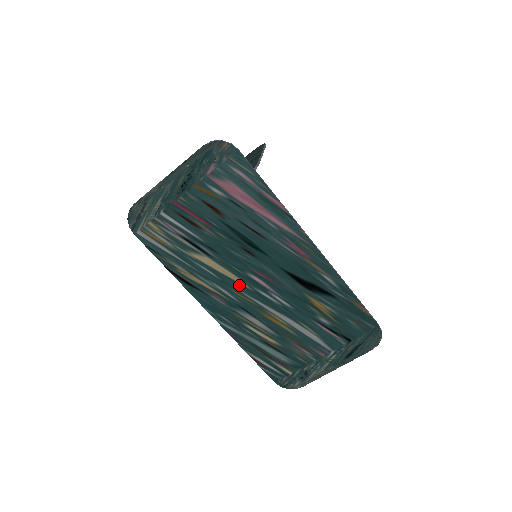
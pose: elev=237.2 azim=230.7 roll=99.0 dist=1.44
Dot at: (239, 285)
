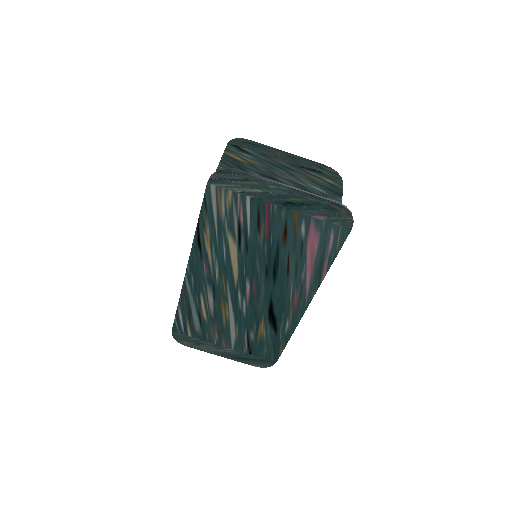
Dot at: (232, 278)
